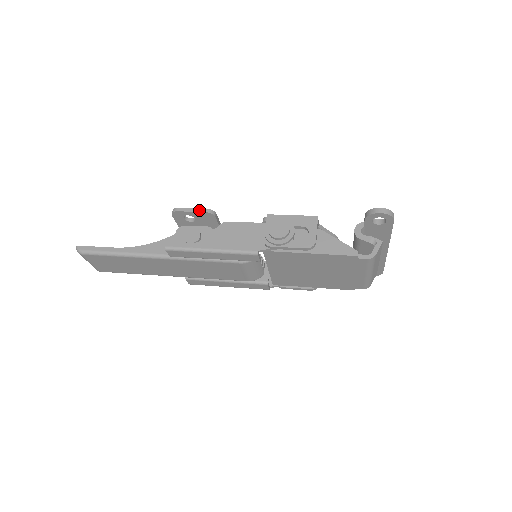
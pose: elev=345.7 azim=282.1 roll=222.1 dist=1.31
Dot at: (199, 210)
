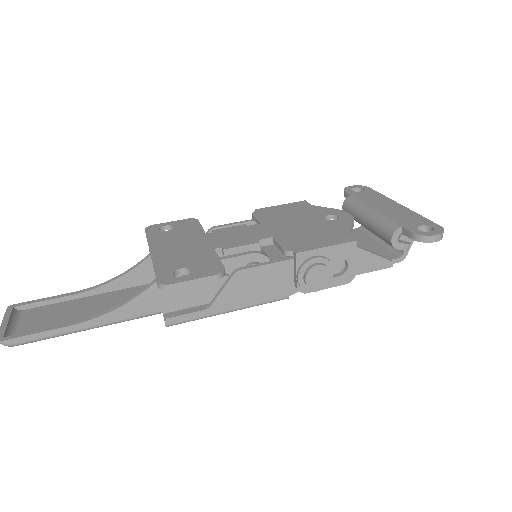
Dot at: (205, 280)
